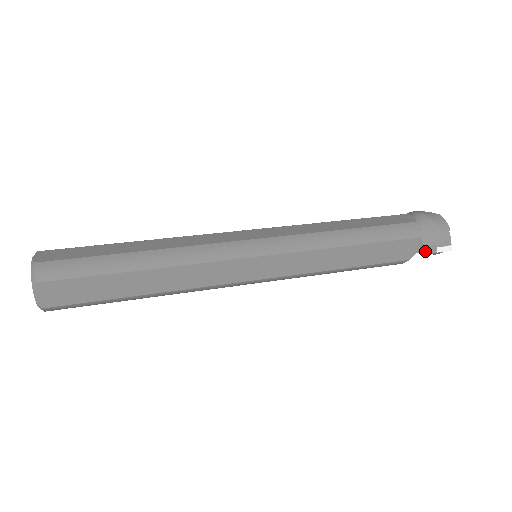
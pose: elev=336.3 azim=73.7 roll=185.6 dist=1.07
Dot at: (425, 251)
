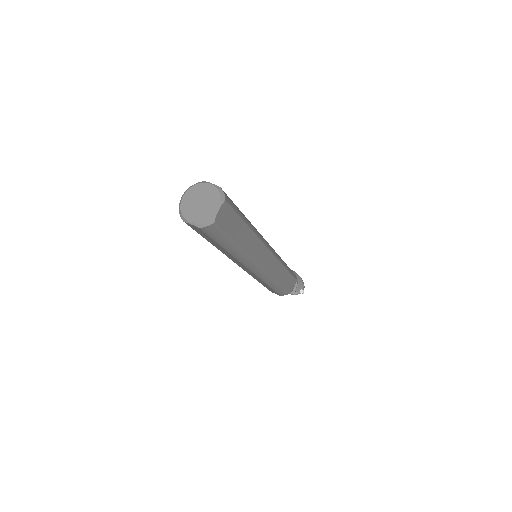
Dot at: (296, 290)
